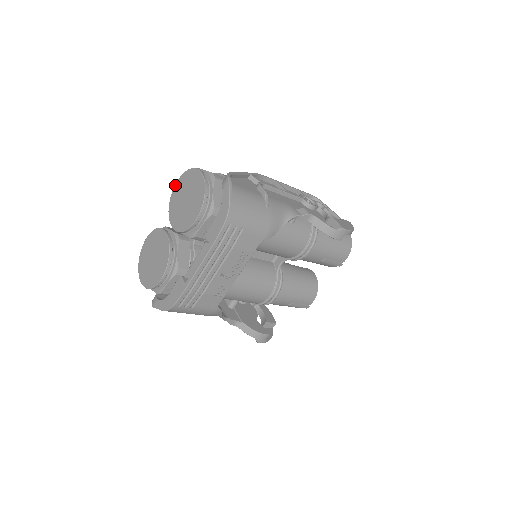
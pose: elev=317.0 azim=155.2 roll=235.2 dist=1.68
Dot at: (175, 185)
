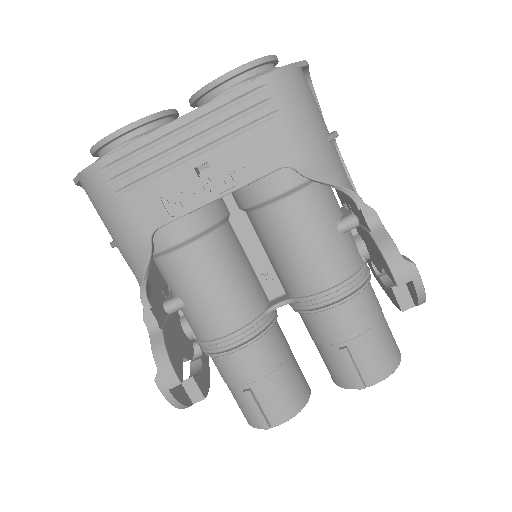
Dot at: occluded
